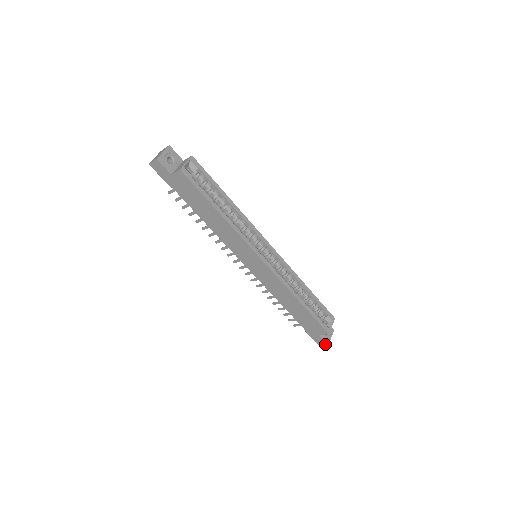
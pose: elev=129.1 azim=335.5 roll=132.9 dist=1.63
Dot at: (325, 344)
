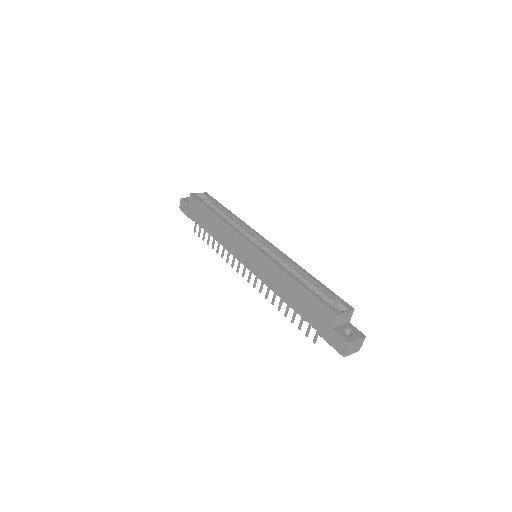
Dot at: (346, 345)
